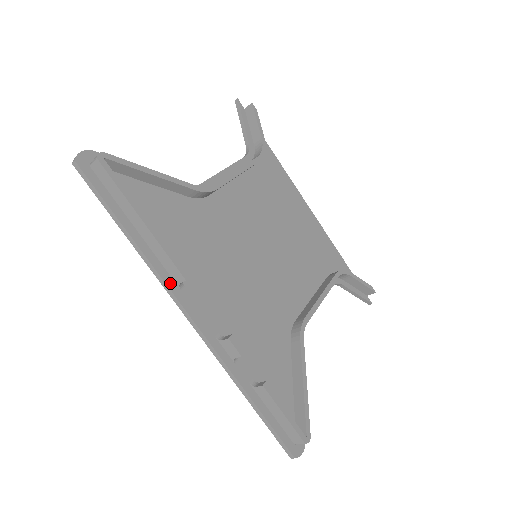
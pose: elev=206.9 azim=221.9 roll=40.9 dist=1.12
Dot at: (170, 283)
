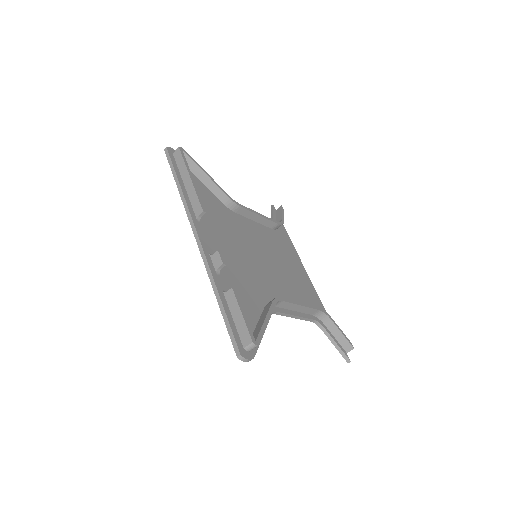
Dot at: (192, 214)
